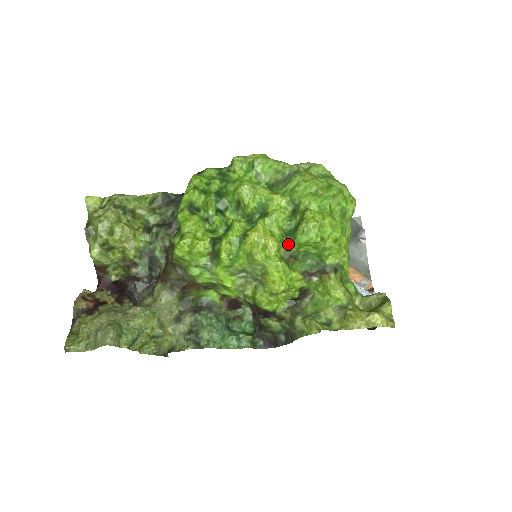
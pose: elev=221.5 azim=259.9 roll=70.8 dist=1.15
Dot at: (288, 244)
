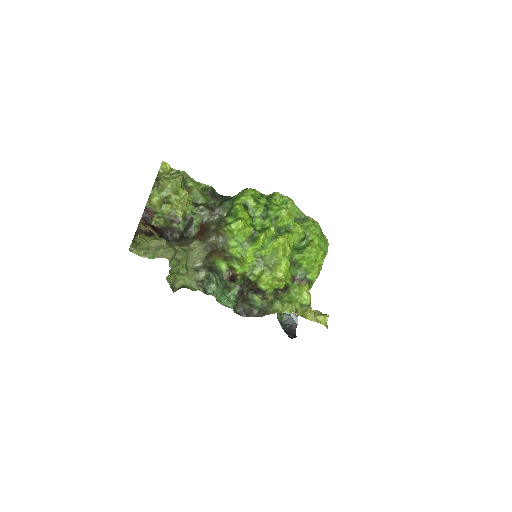
Dot at: (296, 254)
